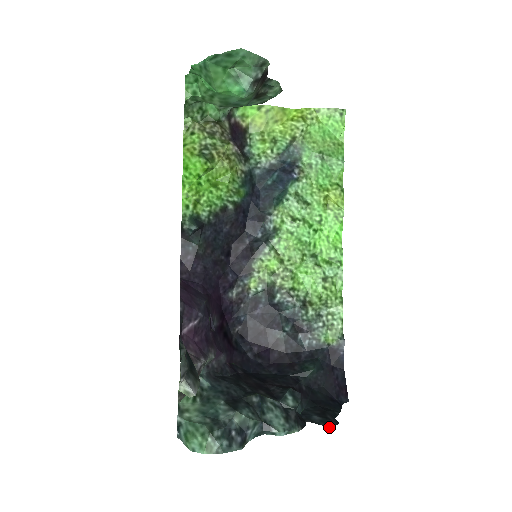
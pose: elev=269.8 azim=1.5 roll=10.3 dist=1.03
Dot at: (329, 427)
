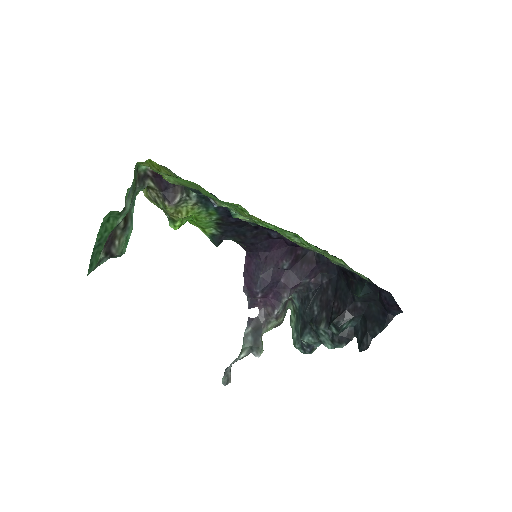
Dot at: (359, 351)
